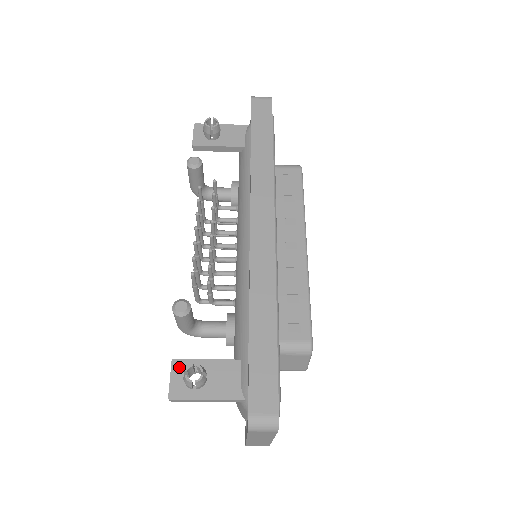
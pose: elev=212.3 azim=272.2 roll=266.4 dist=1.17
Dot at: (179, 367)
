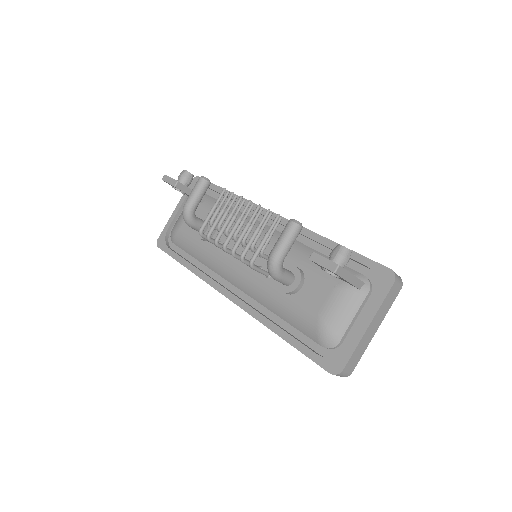
Dot at: occluded
